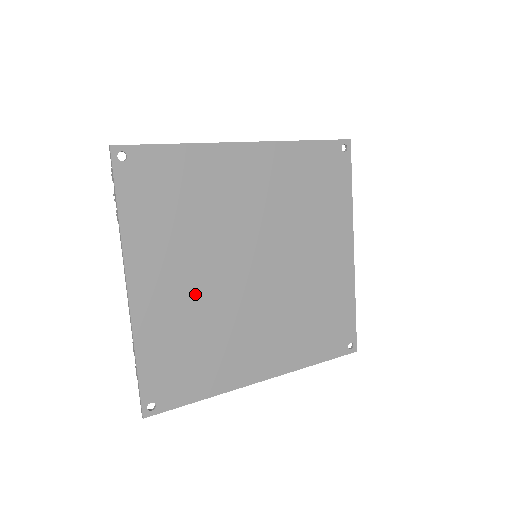
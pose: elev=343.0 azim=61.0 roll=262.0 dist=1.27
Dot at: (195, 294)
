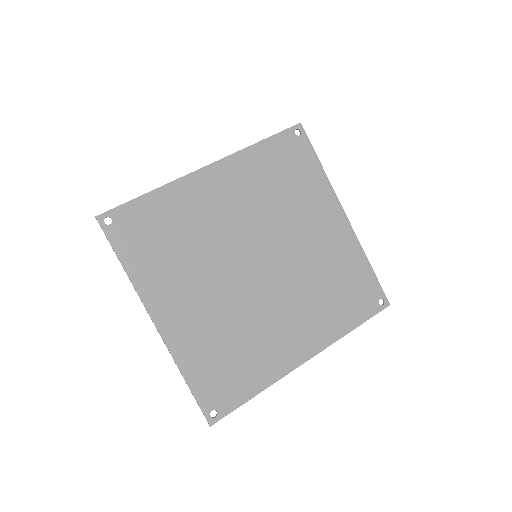
Dot at: (213, 307)
